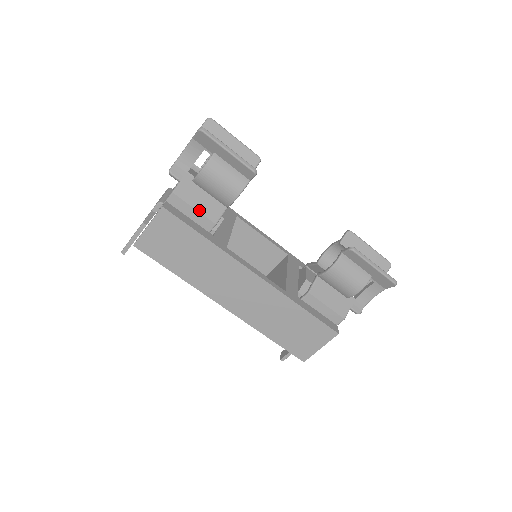
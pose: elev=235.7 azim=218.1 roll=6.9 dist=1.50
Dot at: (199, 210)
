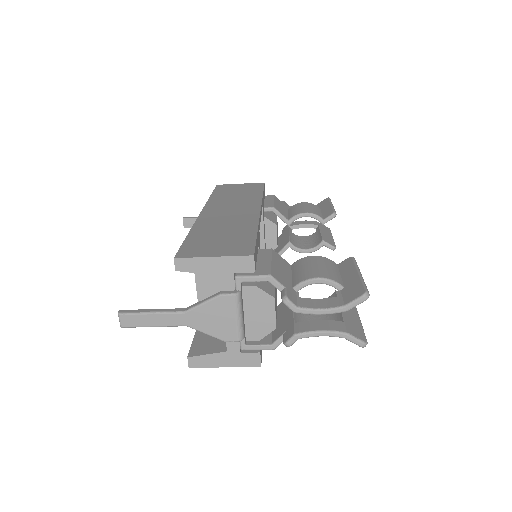
Dot at: occluded
